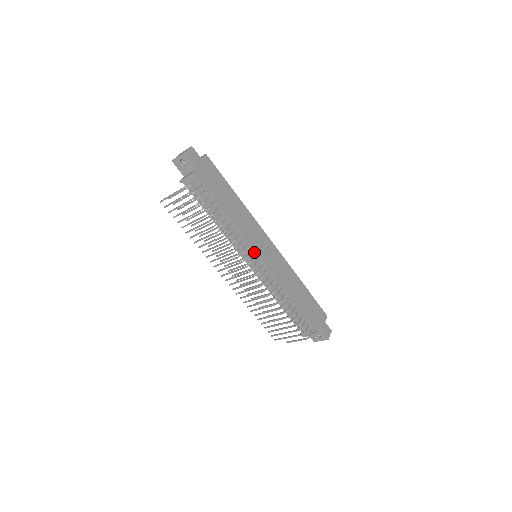
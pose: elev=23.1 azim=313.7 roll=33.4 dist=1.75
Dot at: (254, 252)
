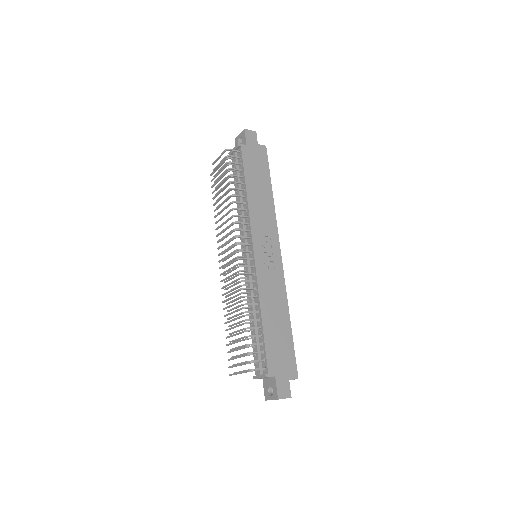
Dot at: (251, 241)
